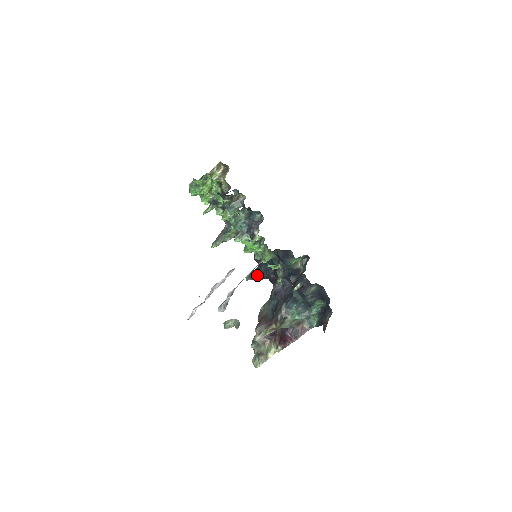
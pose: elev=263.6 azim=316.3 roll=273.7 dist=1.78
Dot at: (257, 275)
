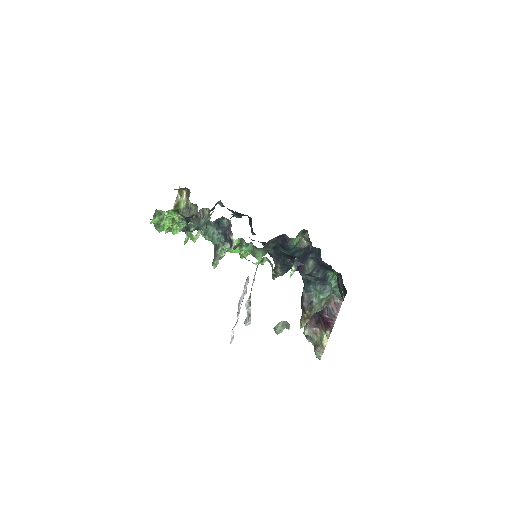
Dot at: (279, 270)
